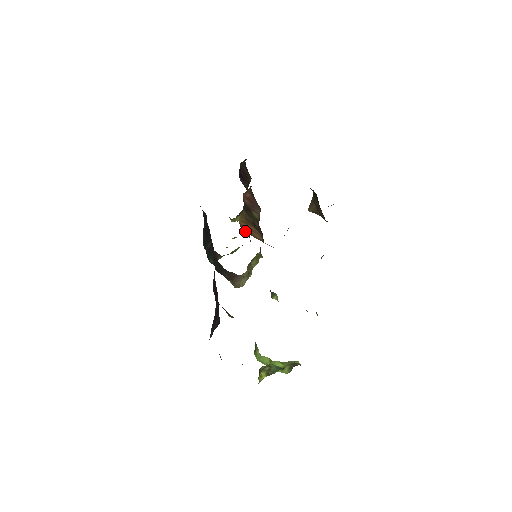
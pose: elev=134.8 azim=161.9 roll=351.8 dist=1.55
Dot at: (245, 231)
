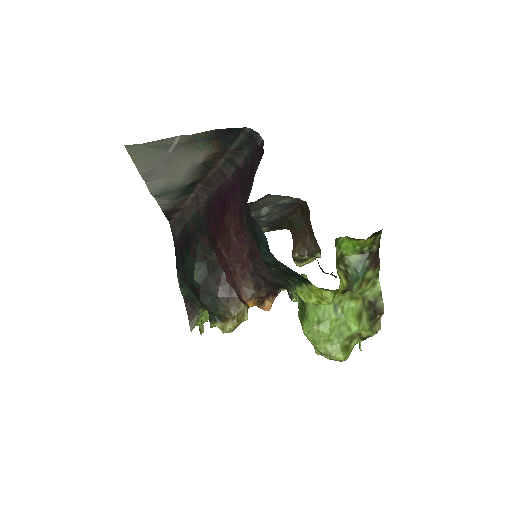
Dot at: occluded
